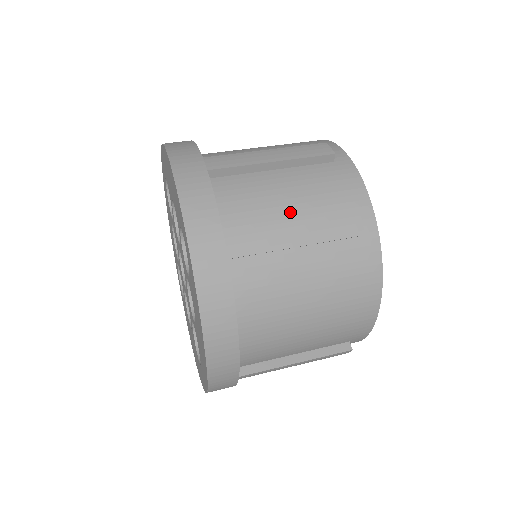
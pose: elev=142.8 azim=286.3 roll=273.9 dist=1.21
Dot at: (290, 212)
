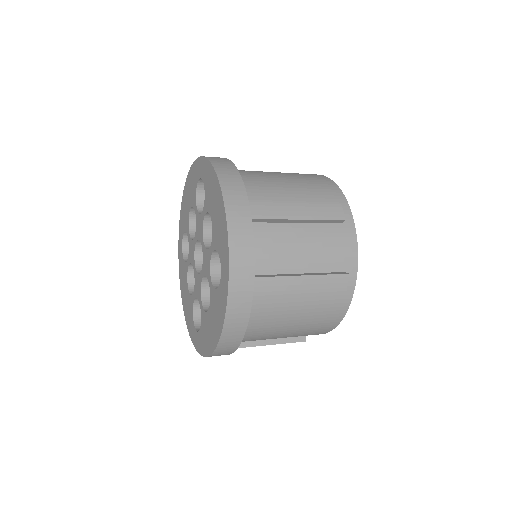
Dot at: (302, 264)
